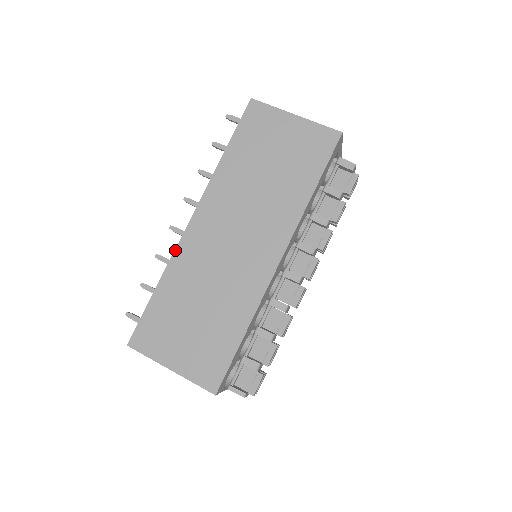
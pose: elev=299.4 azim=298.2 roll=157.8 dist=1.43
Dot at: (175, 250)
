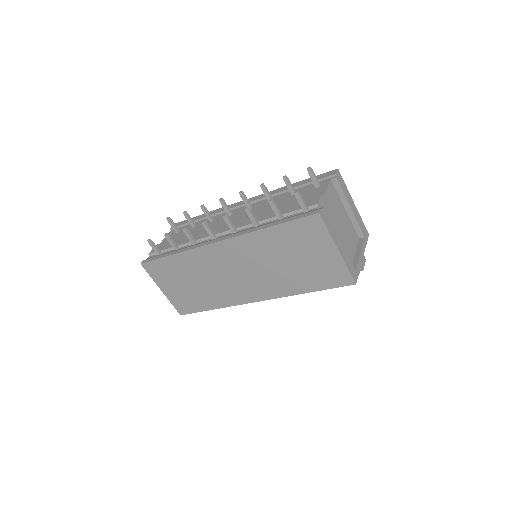
Dot at: (196, 248)
